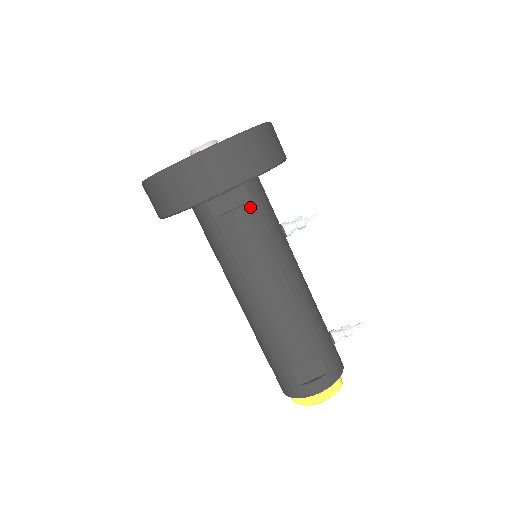
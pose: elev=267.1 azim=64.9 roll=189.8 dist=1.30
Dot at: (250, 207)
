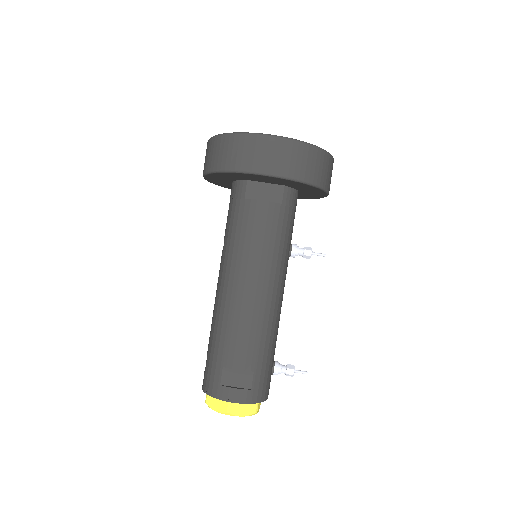
Dot at: (278, 208)
